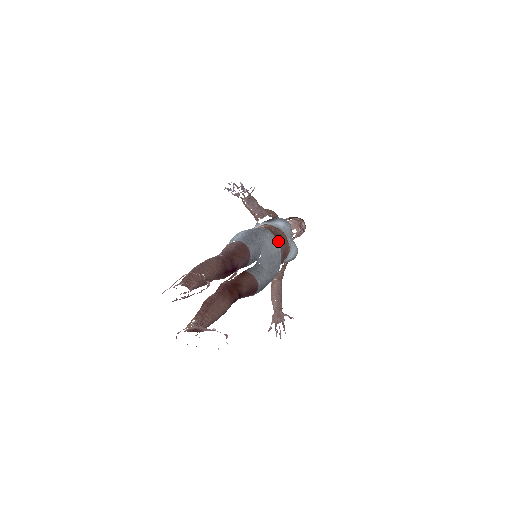
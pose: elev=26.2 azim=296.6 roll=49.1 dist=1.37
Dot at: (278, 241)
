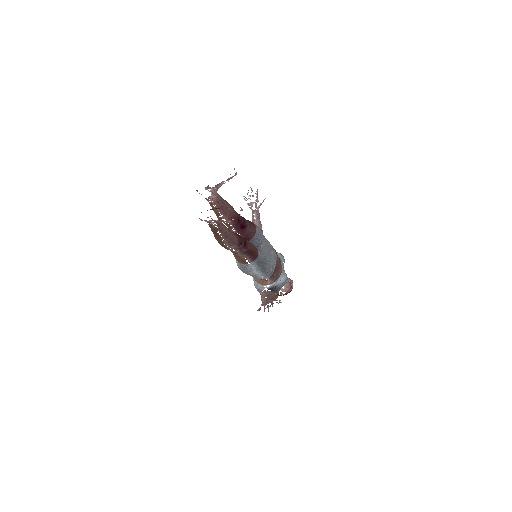
Dot at: (275, 251)
